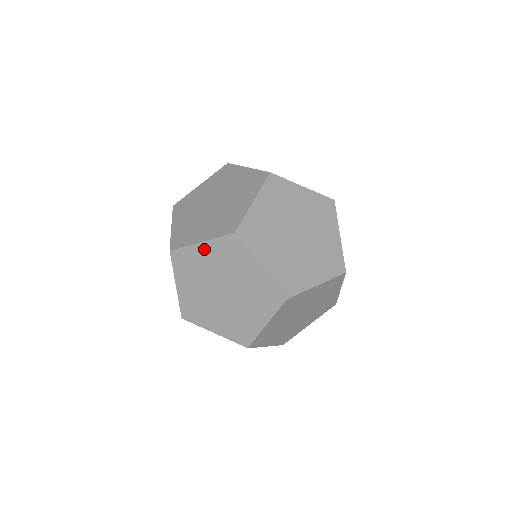
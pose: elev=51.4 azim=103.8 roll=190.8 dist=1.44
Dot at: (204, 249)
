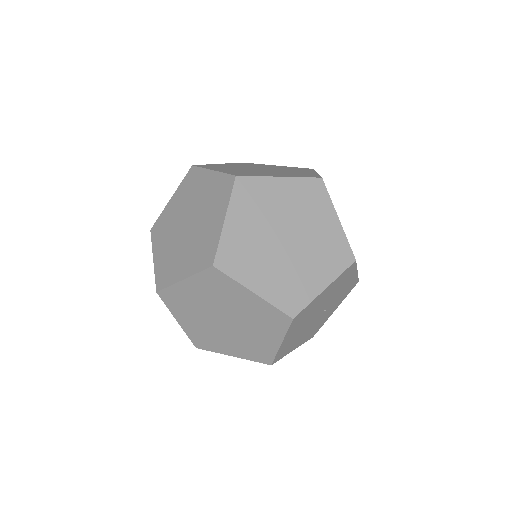
Dot at: (173, 201)
